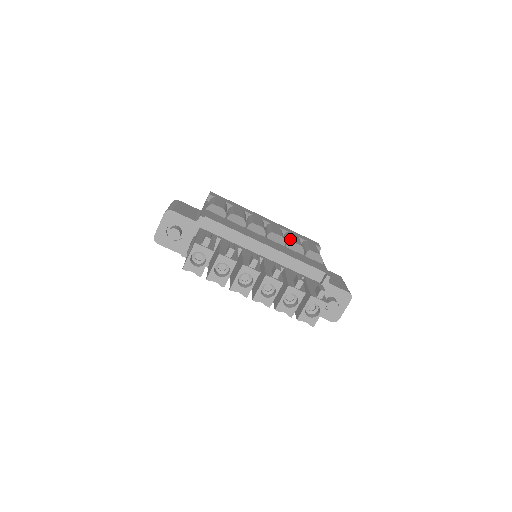
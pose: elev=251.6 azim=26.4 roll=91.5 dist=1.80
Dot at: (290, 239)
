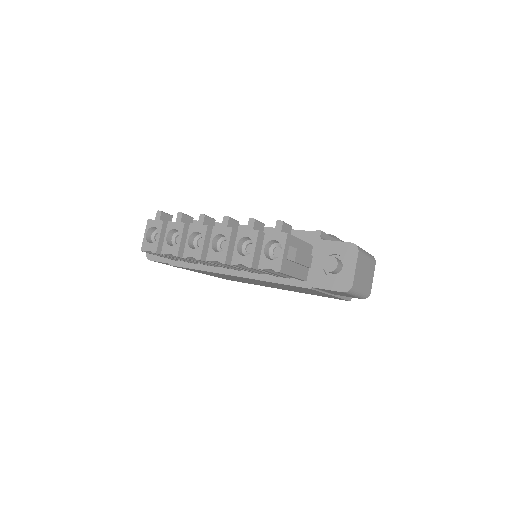
Dot at: occluded
